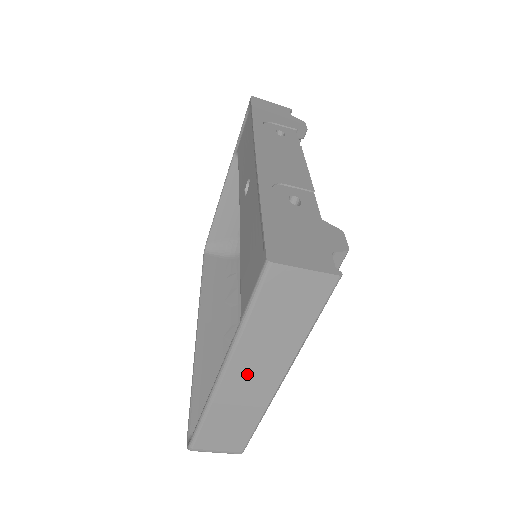
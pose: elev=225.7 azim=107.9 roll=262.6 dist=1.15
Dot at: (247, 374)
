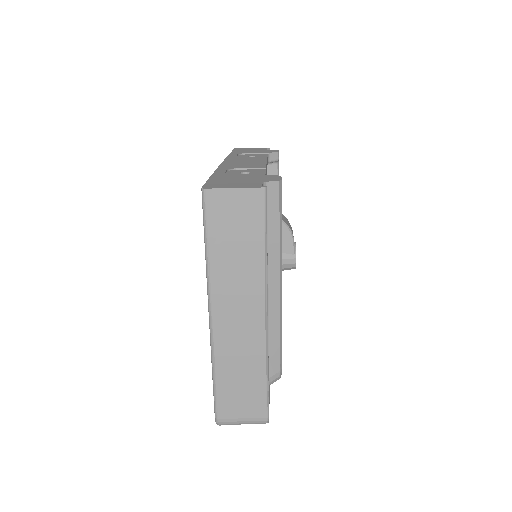
Dot at: (231, 312)
